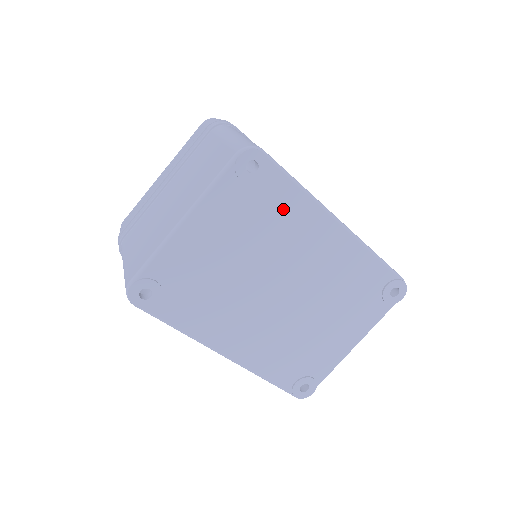
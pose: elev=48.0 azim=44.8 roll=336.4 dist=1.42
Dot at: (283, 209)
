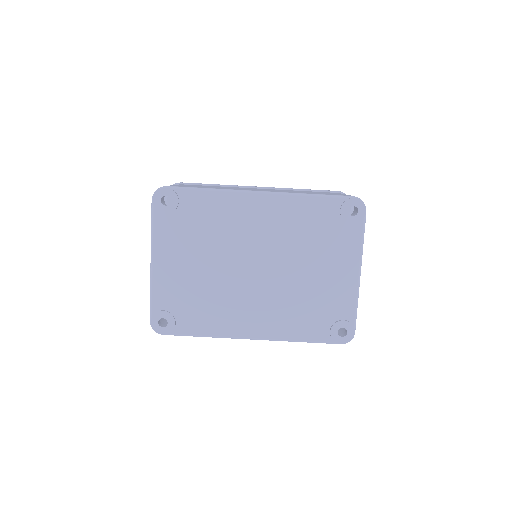
Dot at: (208, 212)
